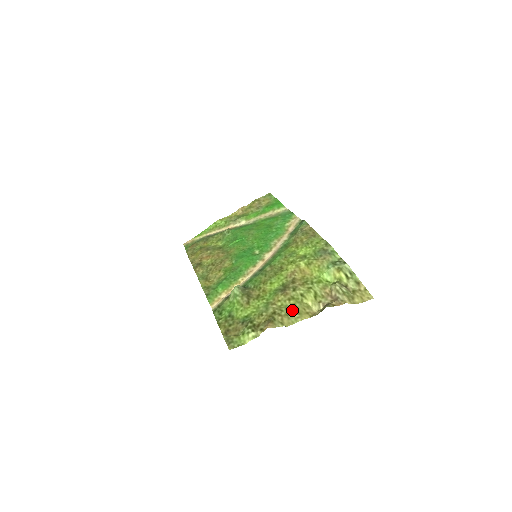
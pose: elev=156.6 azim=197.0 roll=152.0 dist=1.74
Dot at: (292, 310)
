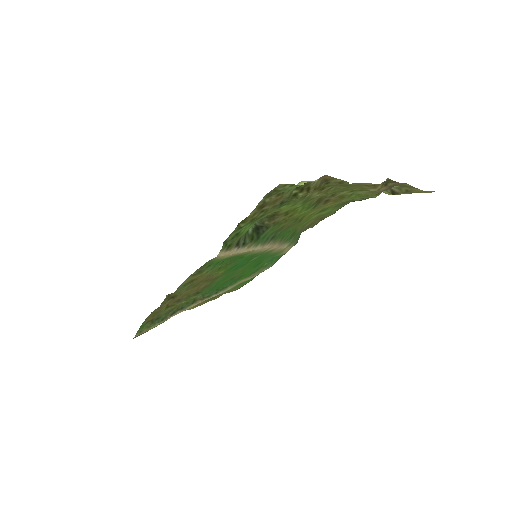
Dot at: (345, 186)
